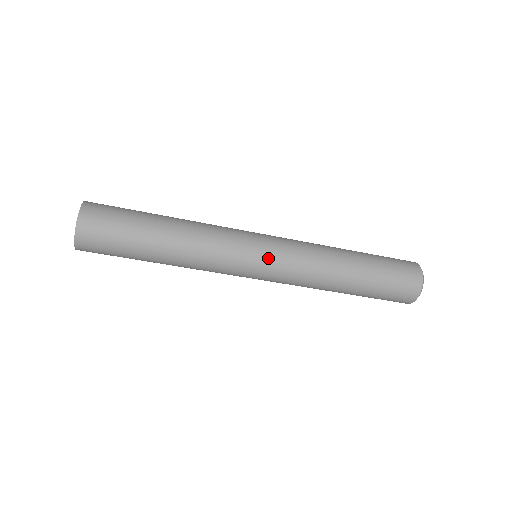
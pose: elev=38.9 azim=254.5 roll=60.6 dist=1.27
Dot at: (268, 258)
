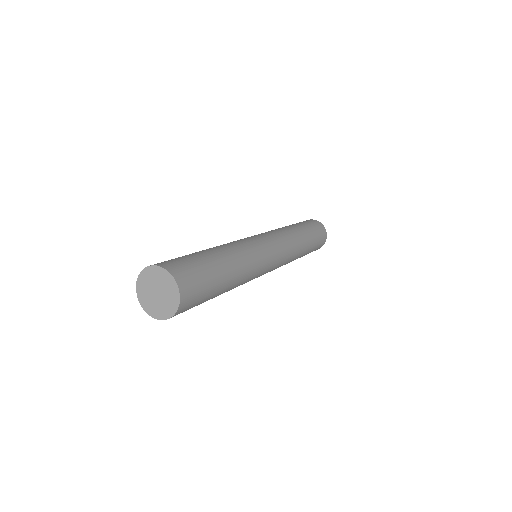
Dot at: (277, 257)
